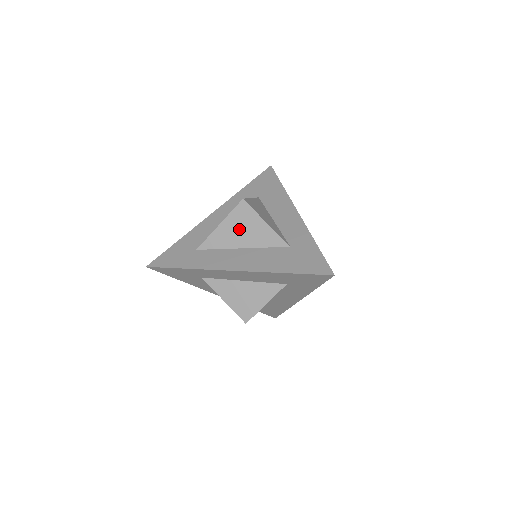
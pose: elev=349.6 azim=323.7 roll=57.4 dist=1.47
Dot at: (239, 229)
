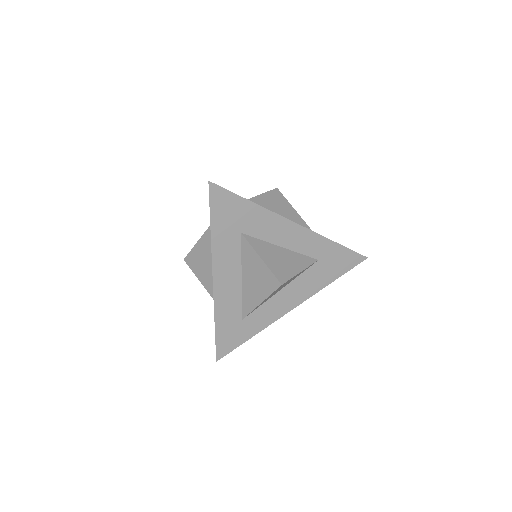
Dot at: occluded
